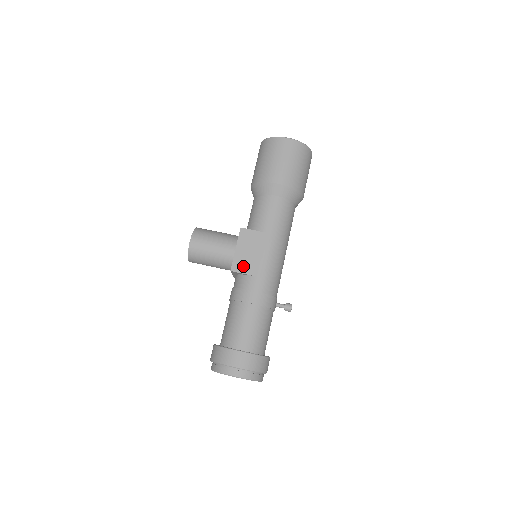
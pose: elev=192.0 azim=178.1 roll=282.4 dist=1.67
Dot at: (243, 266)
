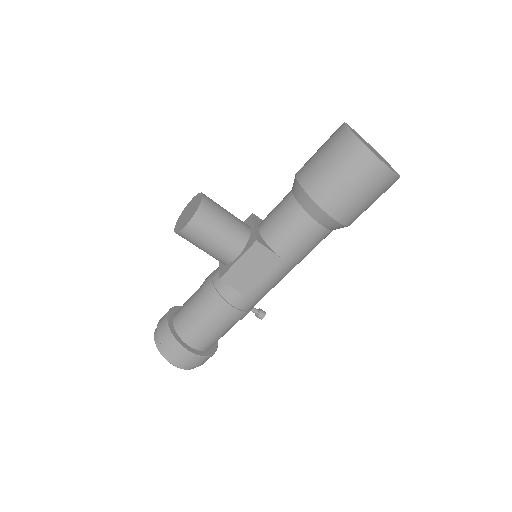
Dot at: (236, 280)
